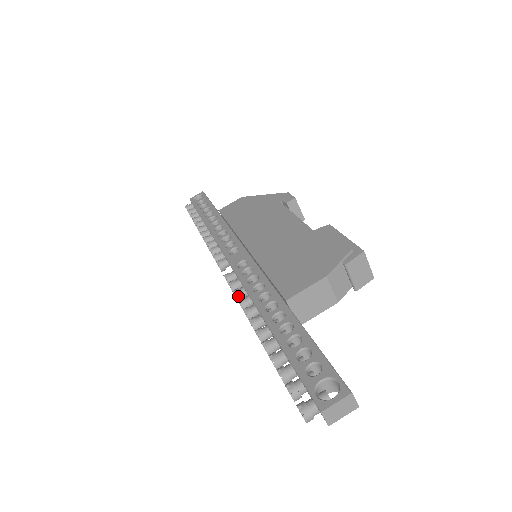
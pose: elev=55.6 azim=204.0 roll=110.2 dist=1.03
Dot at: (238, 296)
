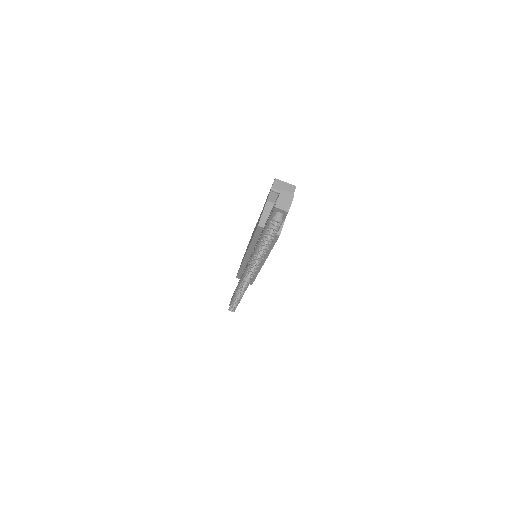
Dot at: (251, 265)
